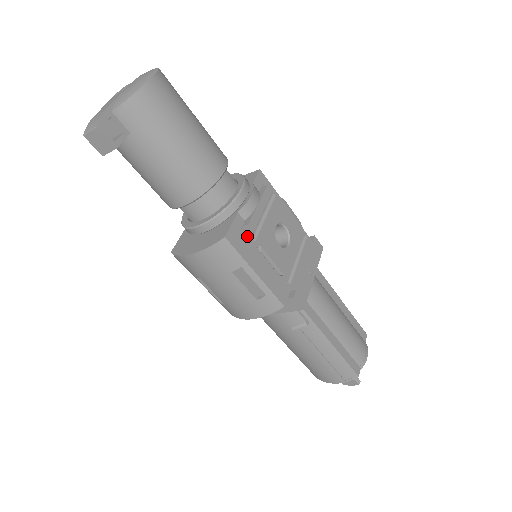
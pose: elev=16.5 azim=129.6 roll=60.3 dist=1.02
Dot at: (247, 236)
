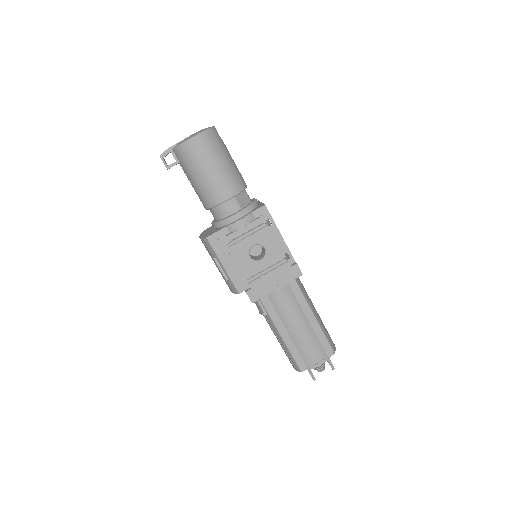
Dot at: (226, 242)
